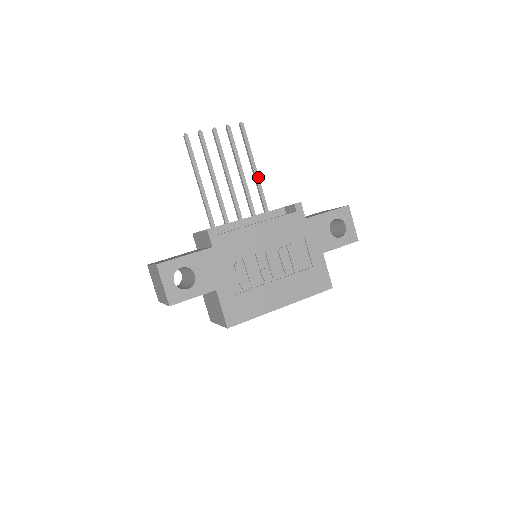
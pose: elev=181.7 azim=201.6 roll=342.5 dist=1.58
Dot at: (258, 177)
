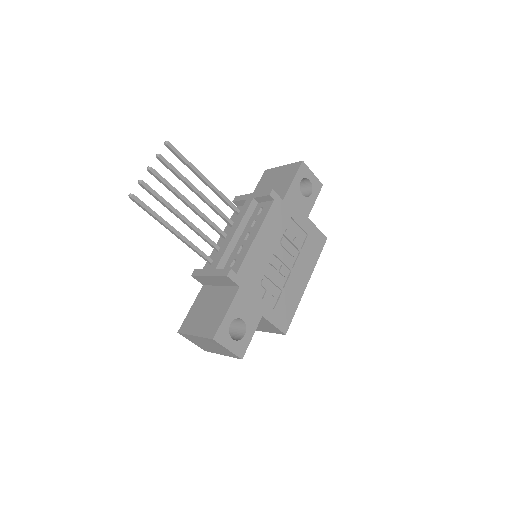
Dot at: (211, 184)
